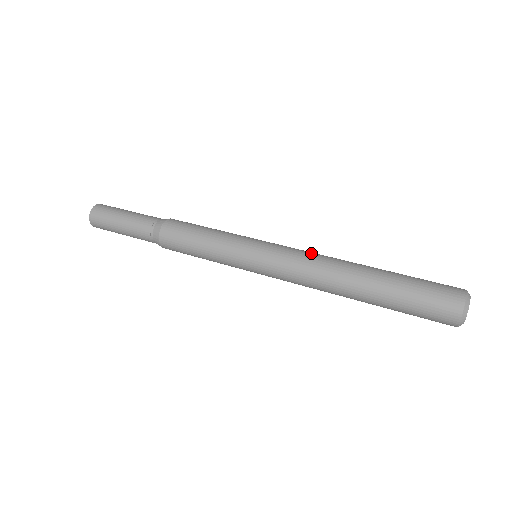
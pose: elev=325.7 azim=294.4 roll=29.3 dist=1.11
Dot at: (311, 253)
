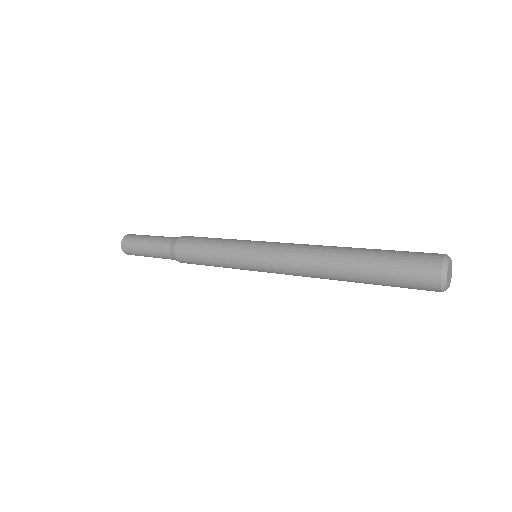
Dot at: (304, 244)
